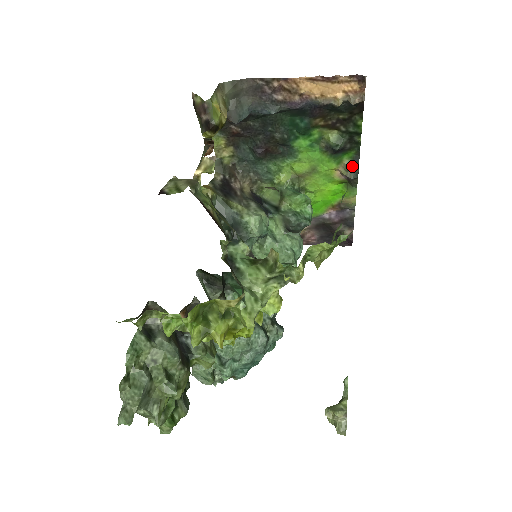
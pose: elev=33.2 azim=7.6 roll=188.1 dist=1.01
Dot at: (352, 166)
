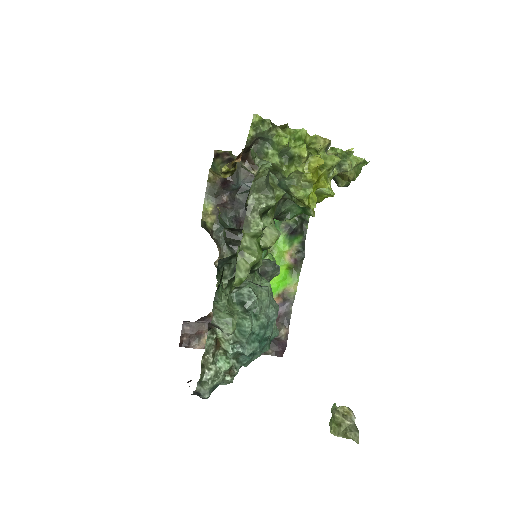
Dot at: (301, 247)
